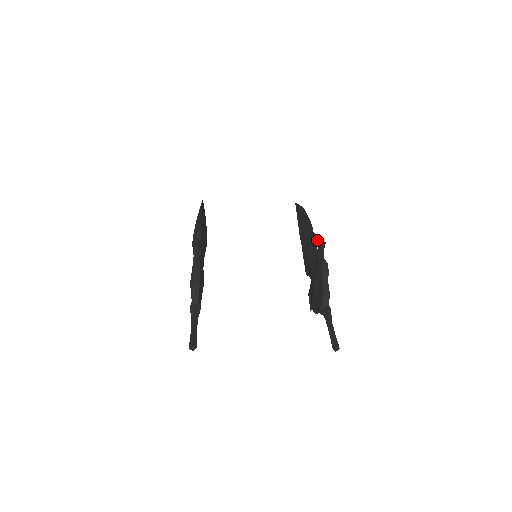
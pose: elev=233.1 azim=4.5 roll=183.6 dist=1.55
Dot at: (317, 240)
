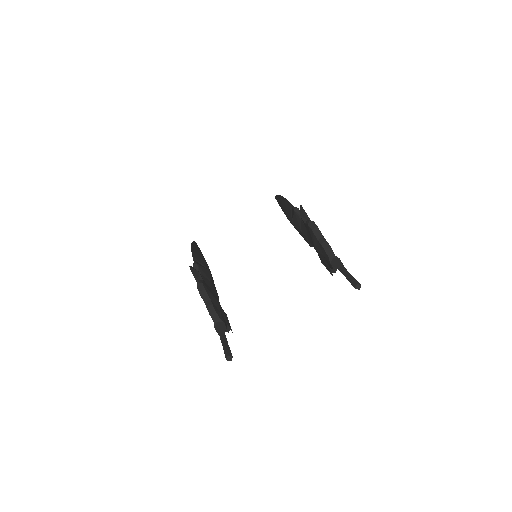
Dot at: (299, 210)
